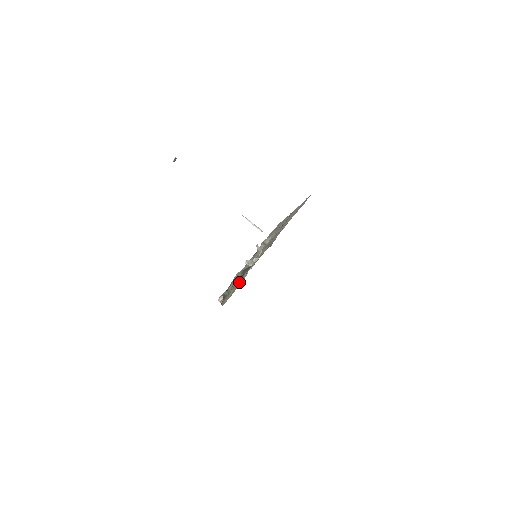
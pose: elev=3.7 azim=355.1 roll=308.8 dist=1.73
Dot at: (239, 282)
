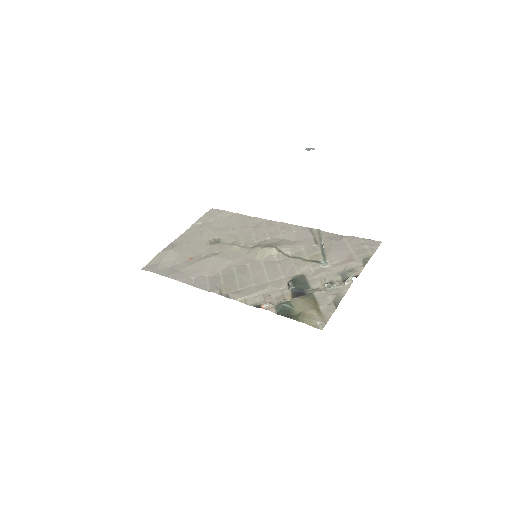
Dot at: (320, 303)
